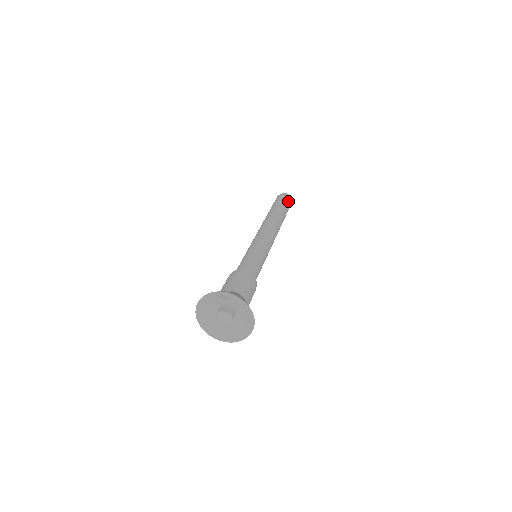
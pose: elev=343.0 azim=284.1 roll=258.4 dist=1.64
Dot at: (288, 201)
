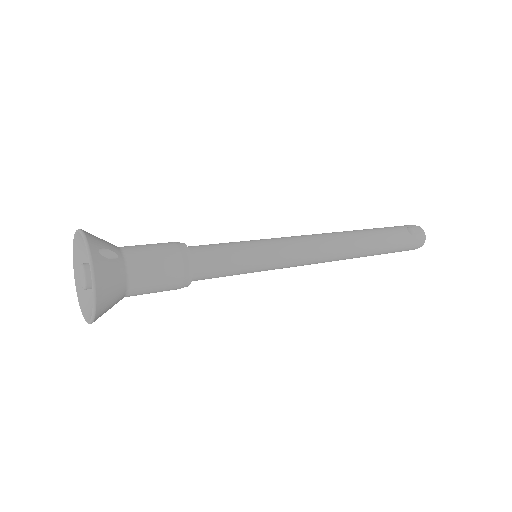
Dot at: (411, 242)
